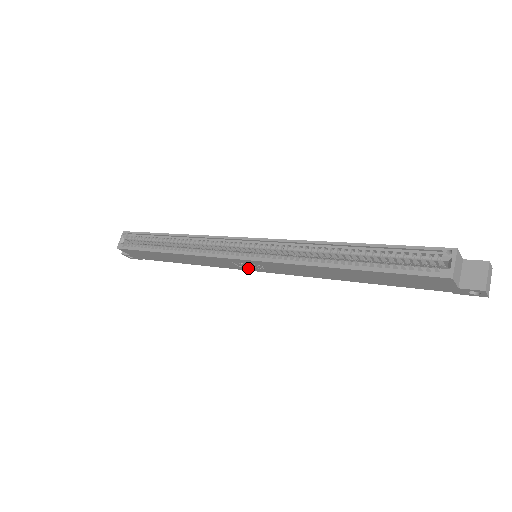
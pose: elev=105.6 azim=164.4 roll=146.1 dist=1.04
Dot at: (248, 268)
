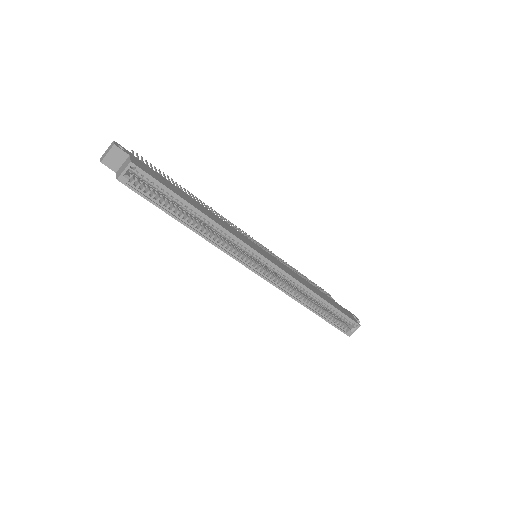
Dot at: occluded
